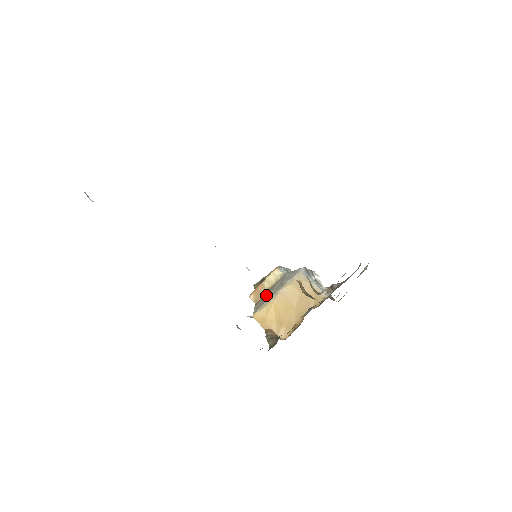
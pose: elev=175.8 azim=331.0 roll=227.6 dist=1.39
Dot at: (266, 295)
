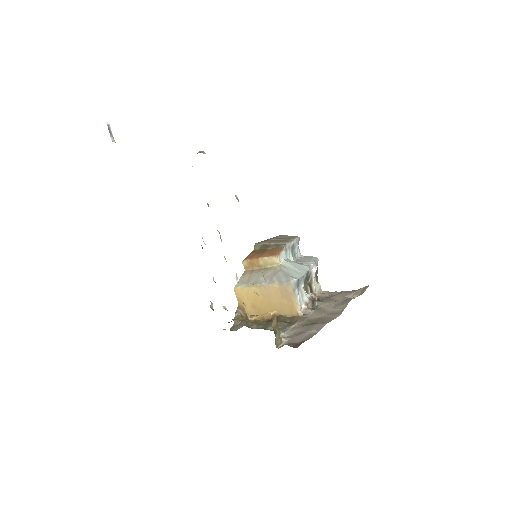
Dot at: (255, 274)
